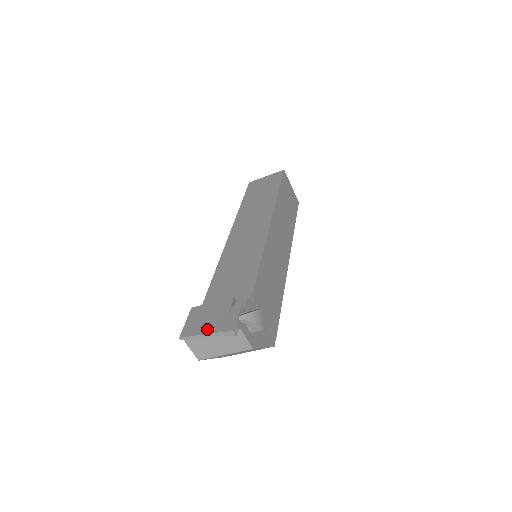
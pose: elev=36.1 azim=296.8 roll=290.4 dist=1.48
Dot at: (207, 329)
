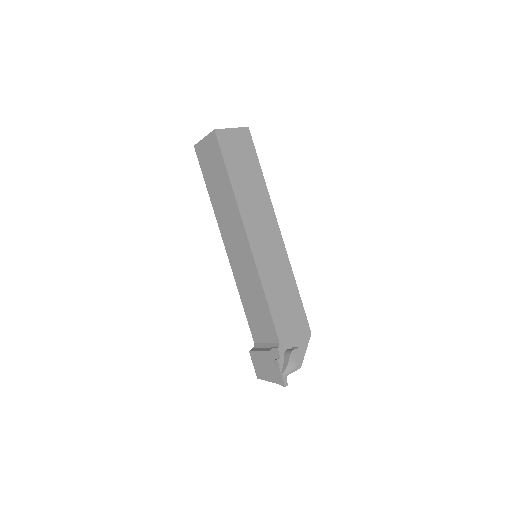
Dot at: (269, 378)
